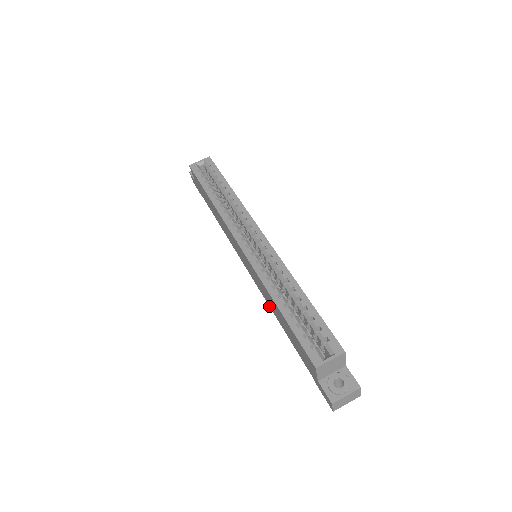
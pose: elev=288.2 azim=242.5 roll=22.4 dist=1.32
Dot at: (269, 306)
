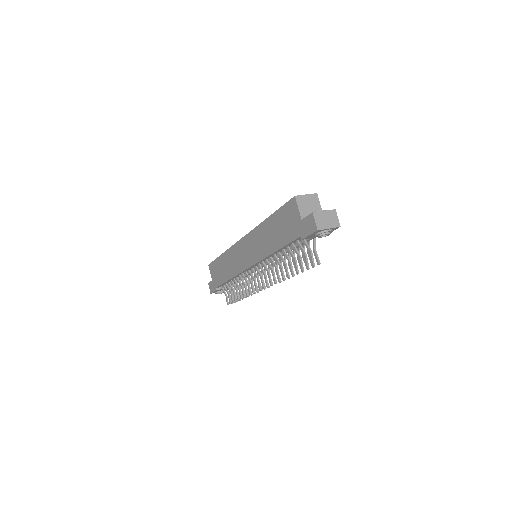
Dot at: (266, 257)
